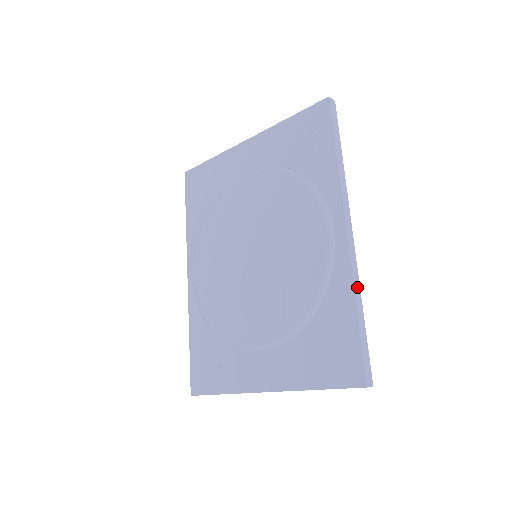
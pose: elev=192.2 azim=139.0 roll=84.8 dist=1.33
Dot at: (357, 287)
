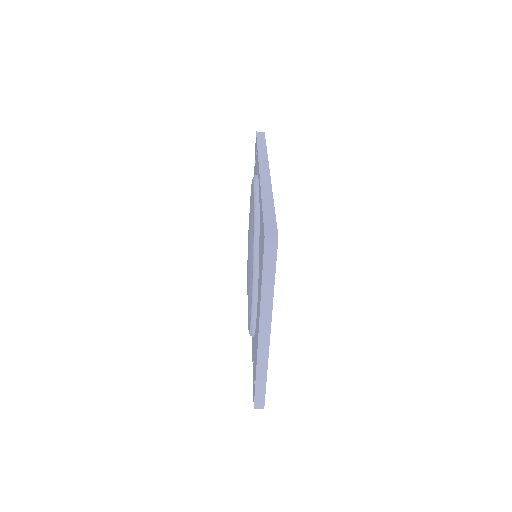
Dot at: (267, 193)
